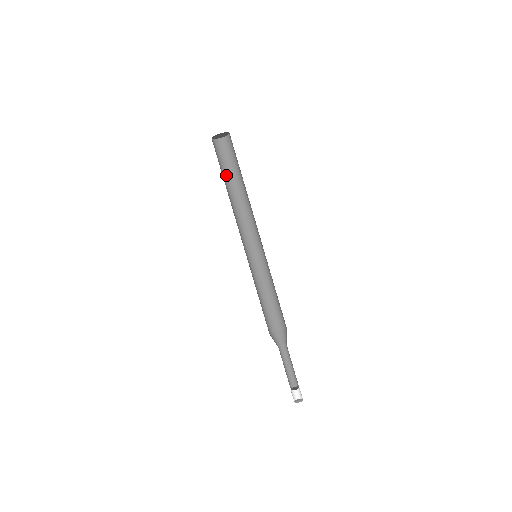
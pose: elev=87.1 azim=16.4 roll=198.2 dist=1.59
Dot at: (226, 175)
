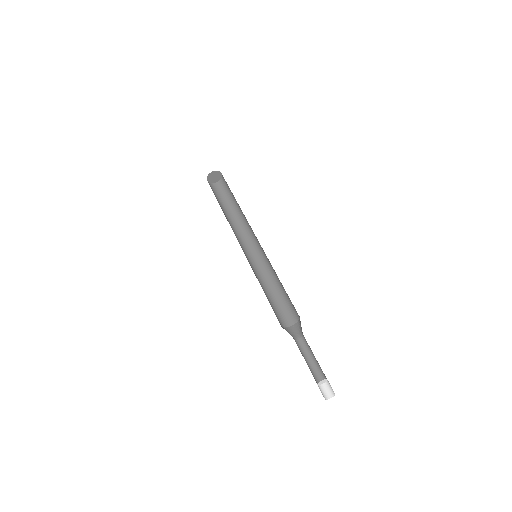
Dot at: (221, 205)
